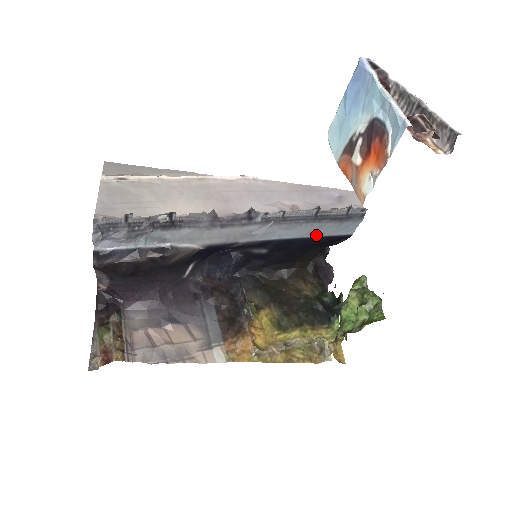
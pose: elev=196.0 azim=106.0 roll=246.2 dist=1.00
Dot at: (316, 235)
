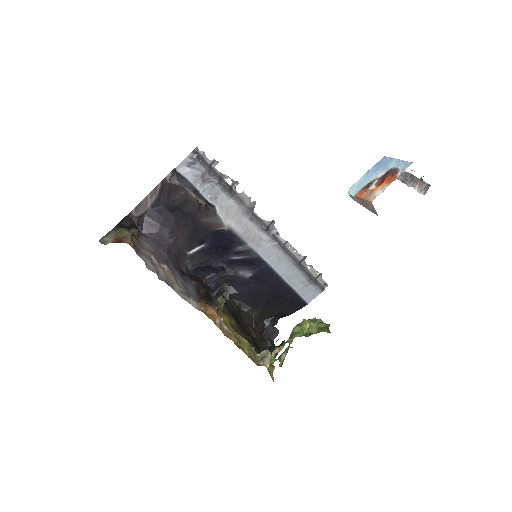
Dot at: (289, 283)
